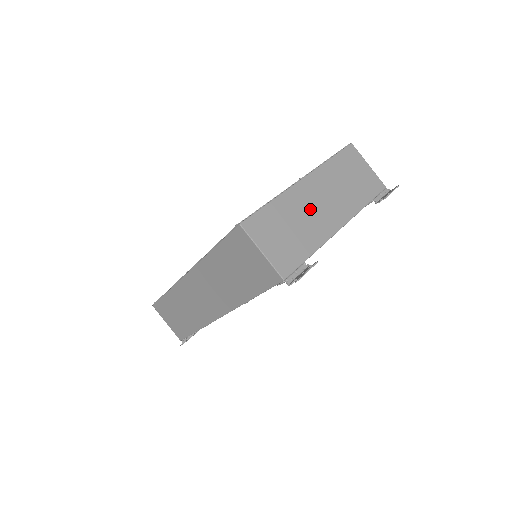
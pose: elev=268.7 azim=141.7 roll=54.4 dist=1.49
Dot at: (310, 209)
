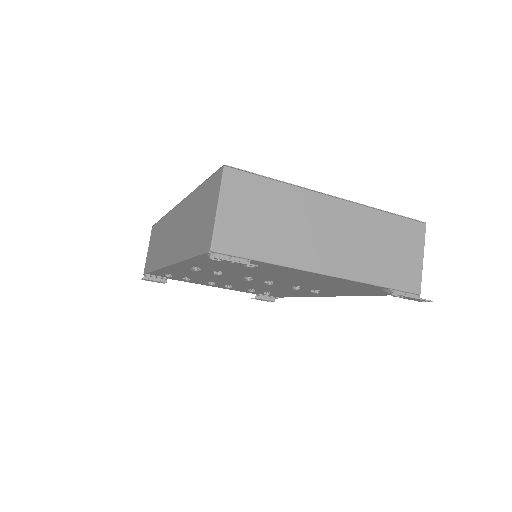
Dot at: (312, 227)
